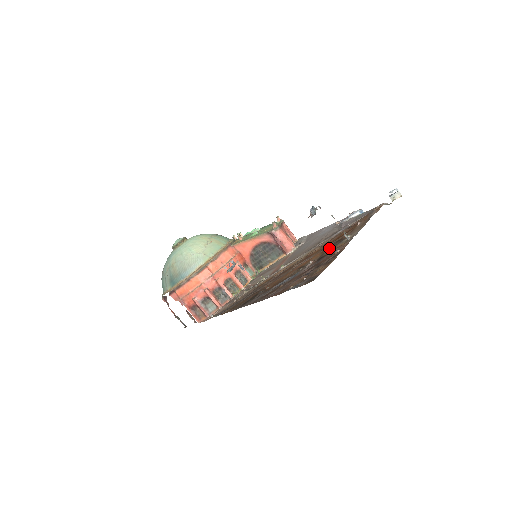
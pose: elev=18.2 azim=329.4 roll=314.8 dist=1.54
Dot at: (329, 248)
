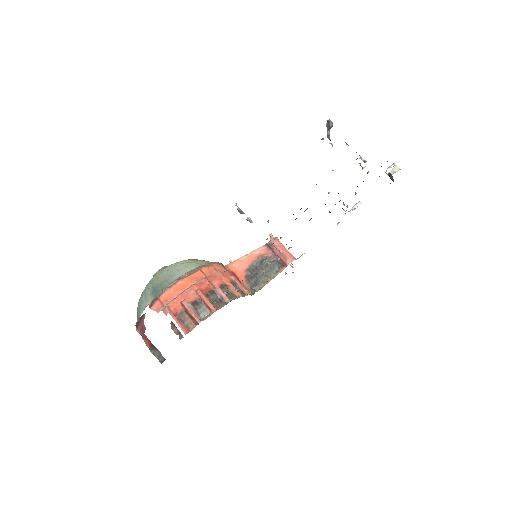
Dot at: occluded
